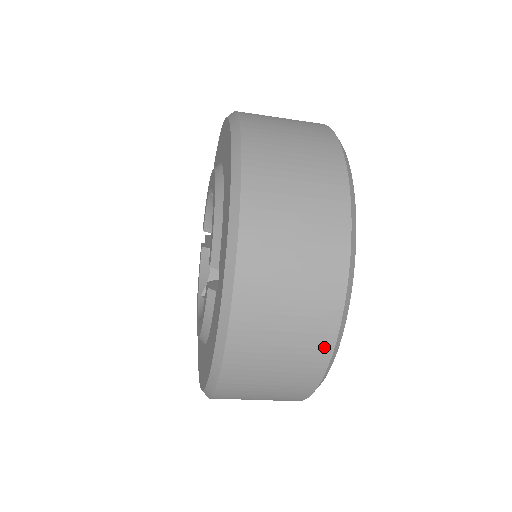
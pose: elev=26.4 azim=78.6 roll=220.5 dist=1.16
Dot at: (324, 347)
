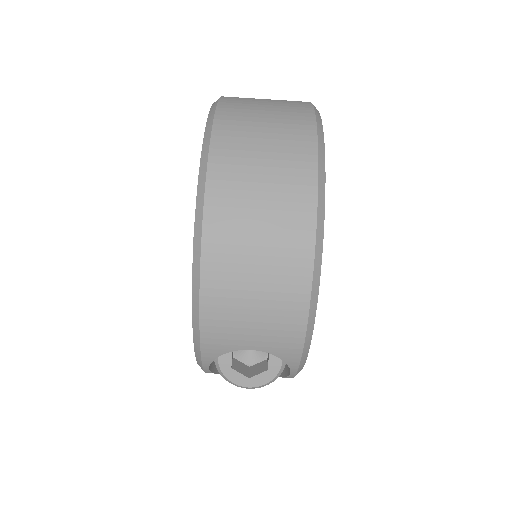
Dot at: (304, 105)
